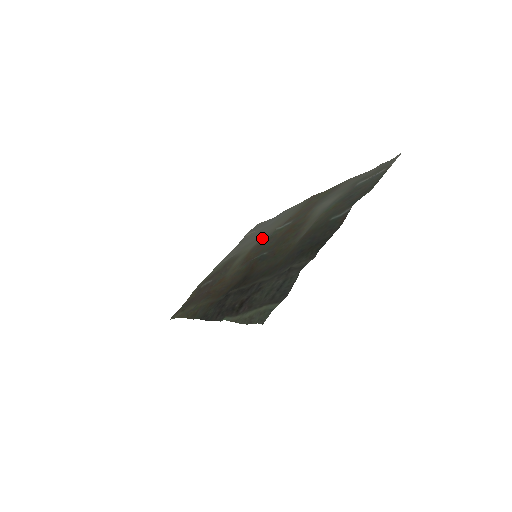
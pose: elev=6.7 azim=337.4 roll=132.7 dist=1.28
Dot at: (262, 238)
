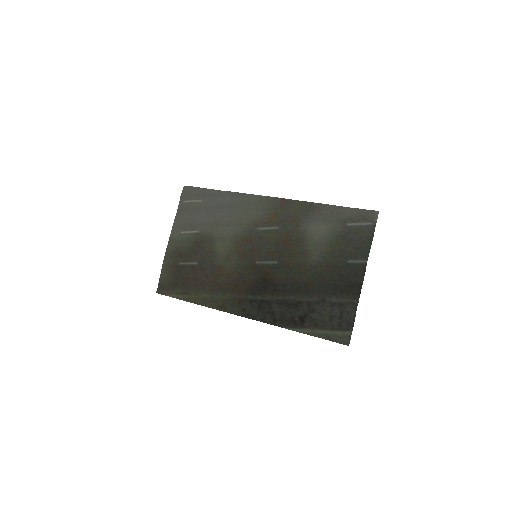
Dot at: (239, 229)
